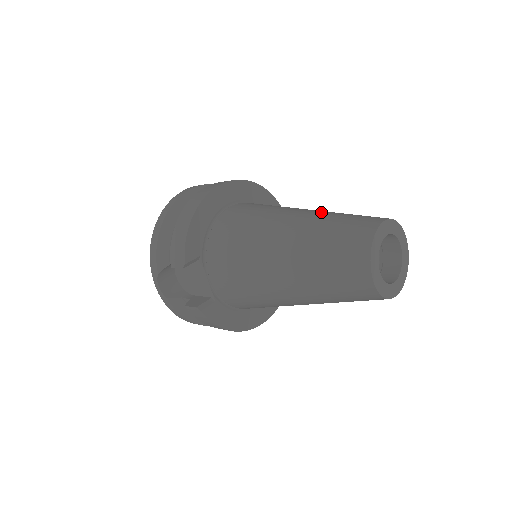
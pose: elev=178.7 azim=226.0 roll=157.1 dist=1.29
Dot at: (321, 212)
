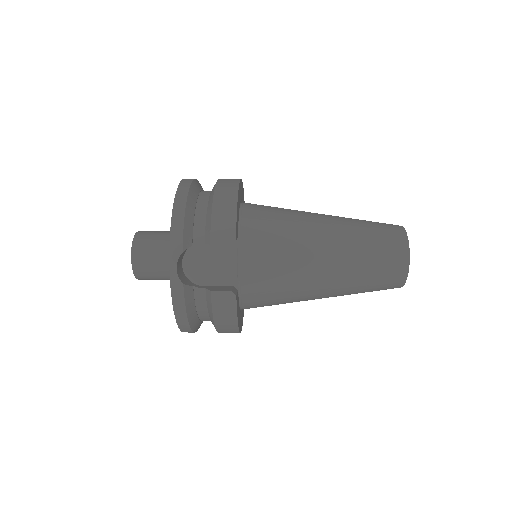
Dot at: occluded
